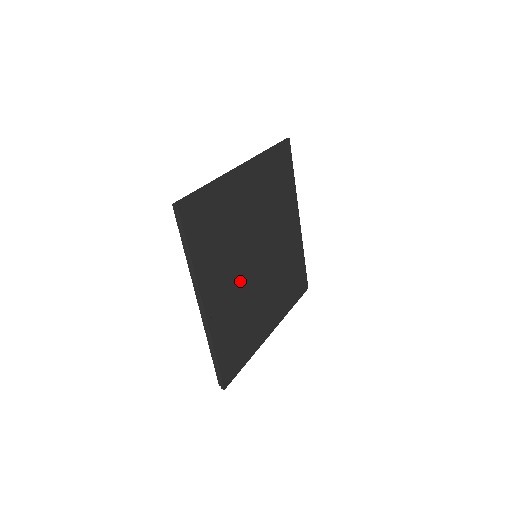
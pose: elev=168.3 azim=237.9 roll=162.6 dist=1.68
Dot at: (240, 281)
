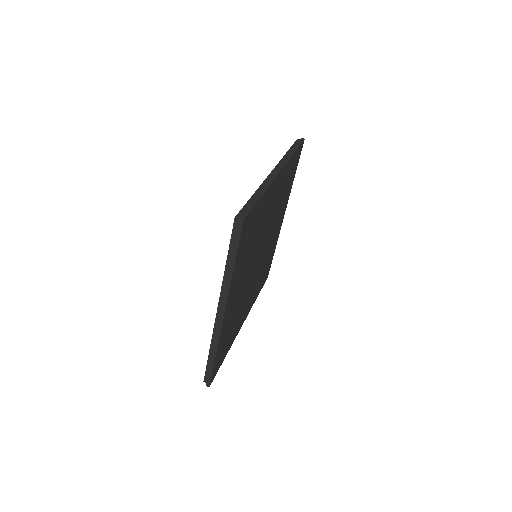
Dot at: (245, 284)
